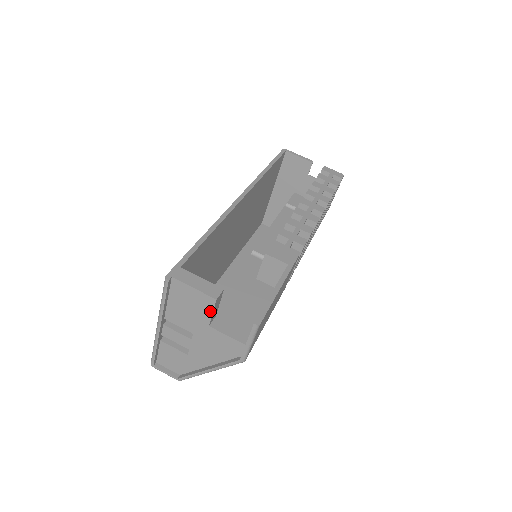
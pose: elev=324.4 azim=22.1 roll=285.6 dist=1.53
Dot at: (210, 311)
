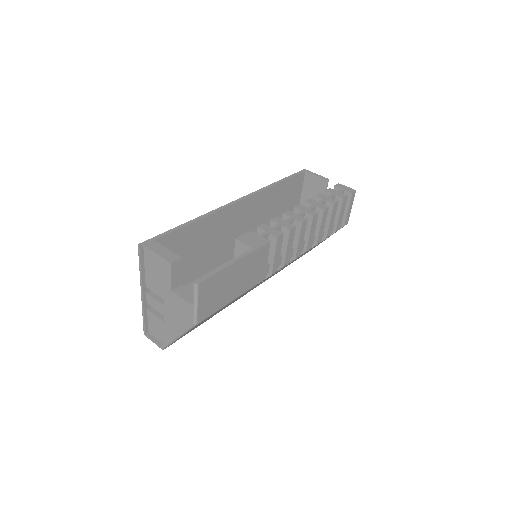
Dot at: (169, 275)
